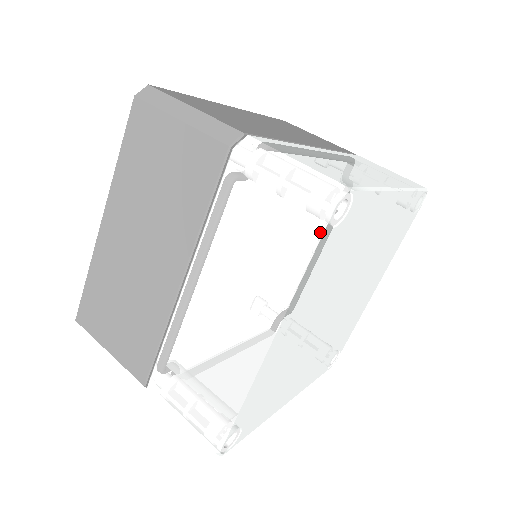
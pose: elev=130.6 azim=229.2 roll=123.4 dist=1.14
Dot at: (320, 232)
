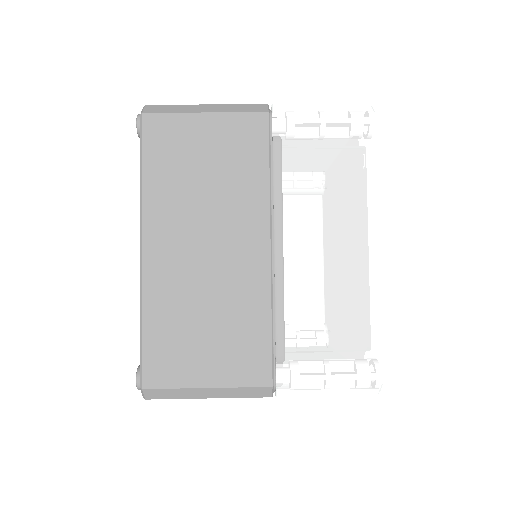
Dot at: (375, 137)
